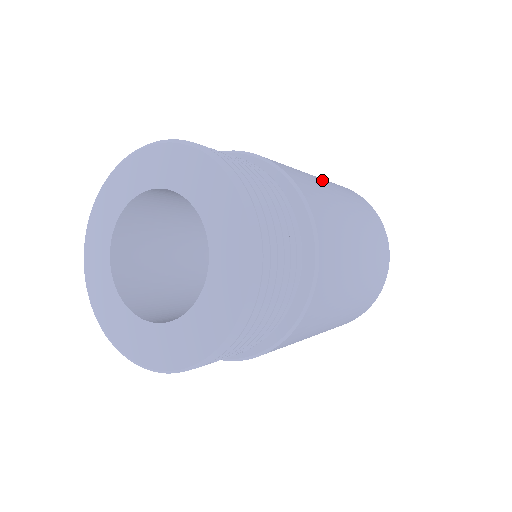
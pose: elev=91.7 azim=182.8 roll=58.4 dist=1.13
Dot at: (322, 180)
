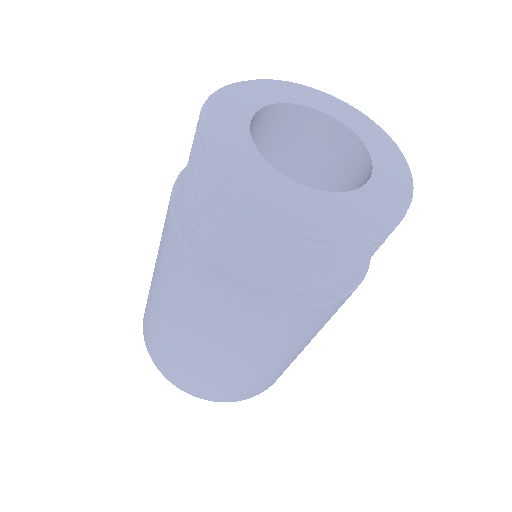
Dot at: occluded
